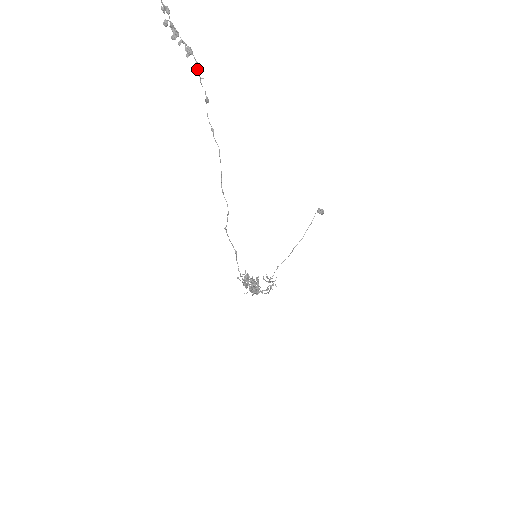
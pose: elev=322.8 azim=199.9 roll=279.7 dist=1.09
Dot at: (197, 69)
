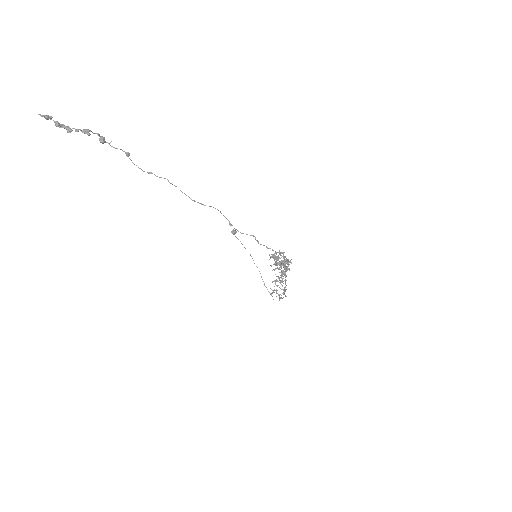
Dot at: (102, 138)
